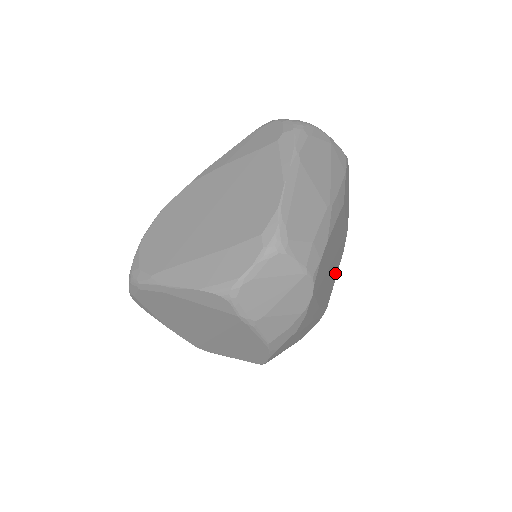
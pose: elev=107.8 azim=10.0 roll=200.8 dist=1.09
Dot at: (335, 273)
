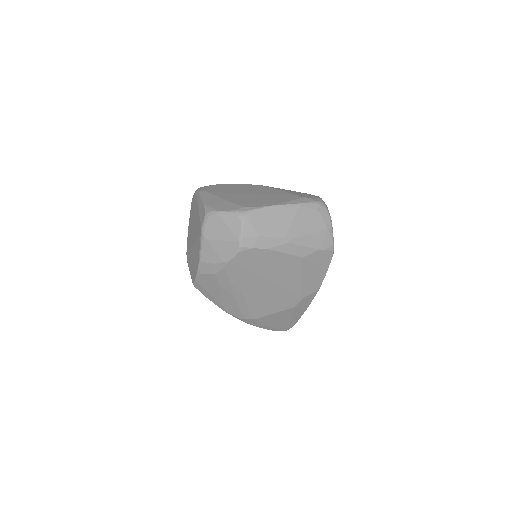
Dot at: (275, 305)
